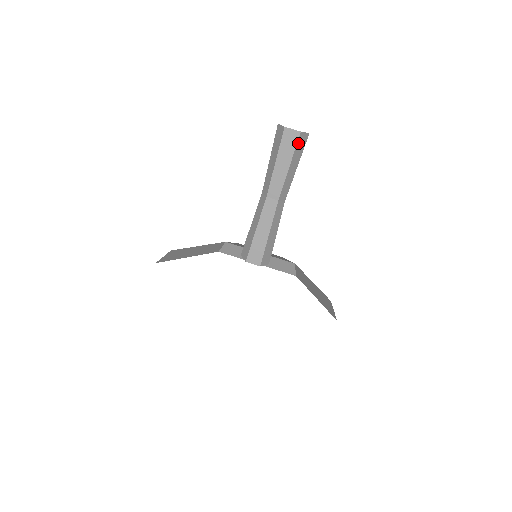
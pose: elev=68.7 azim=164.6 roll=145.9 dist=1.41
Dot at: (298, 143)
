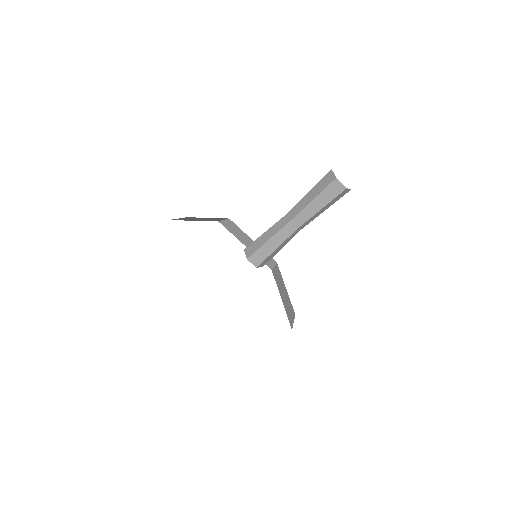
Dot at: (339, 195)
